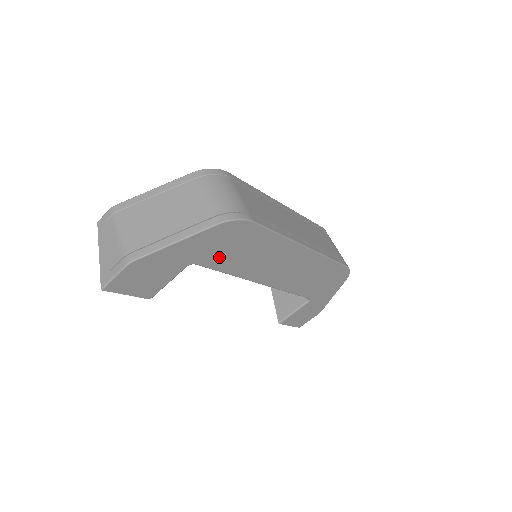
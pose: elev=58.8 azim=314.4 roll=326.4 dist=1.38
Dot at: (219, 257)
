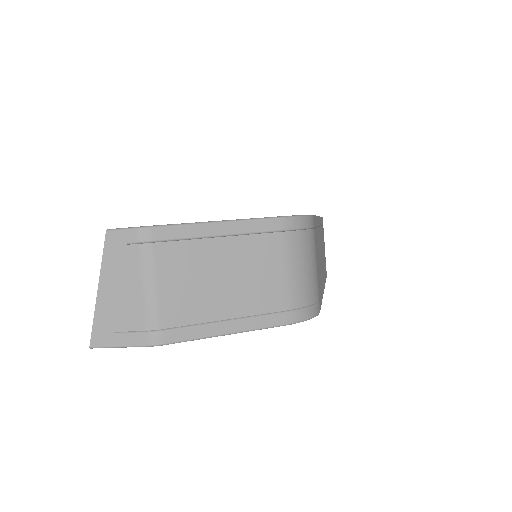
Dot at: occluded
